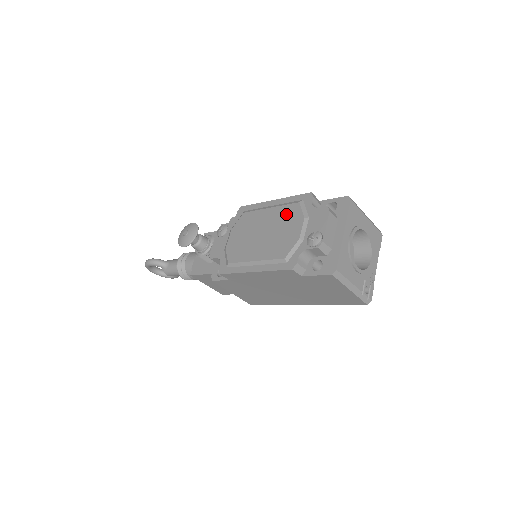
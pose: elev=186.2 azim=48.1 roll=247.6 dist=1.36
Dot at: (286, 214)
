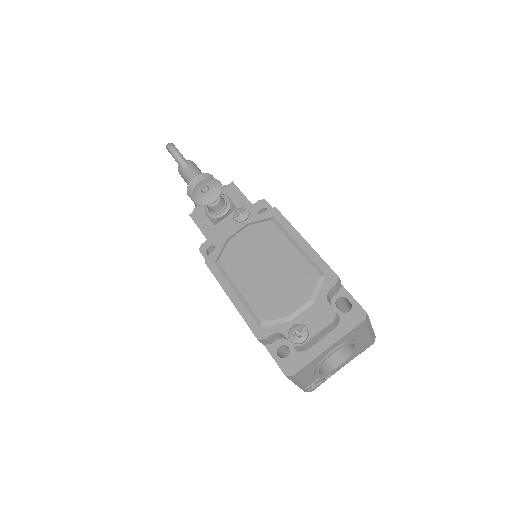
Dot at: (300, 274)
